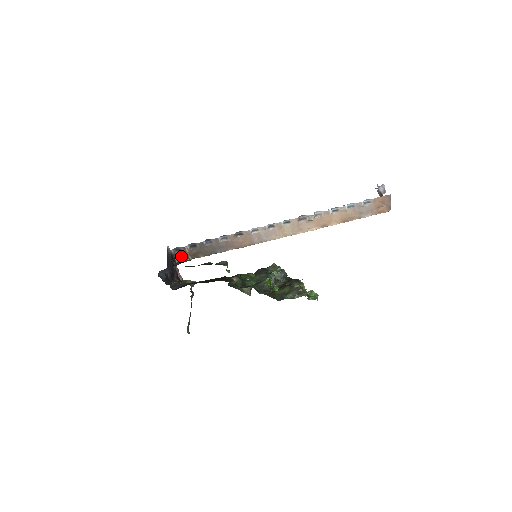
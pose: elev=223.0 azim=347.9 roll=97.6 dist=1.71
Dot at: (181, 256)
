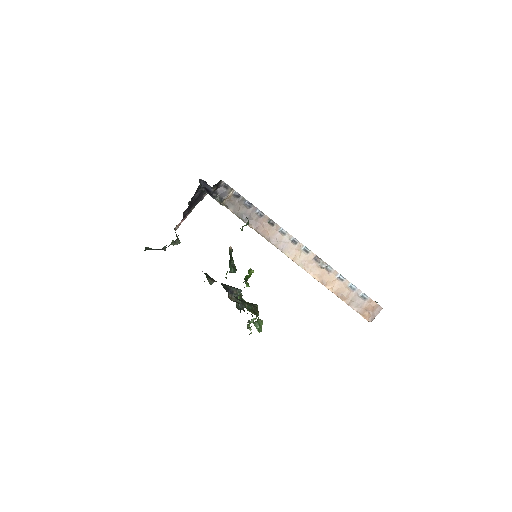
Dot at: (222, 193)
